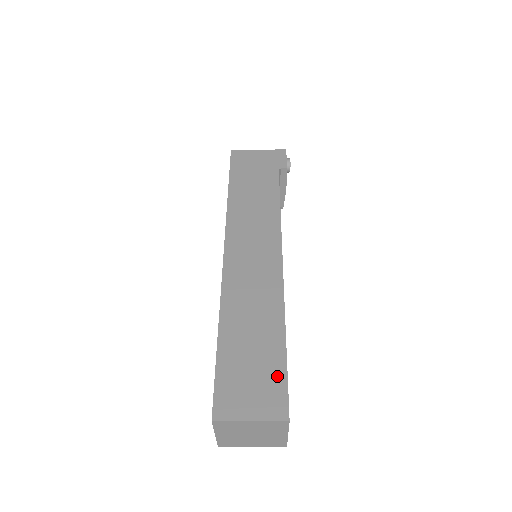
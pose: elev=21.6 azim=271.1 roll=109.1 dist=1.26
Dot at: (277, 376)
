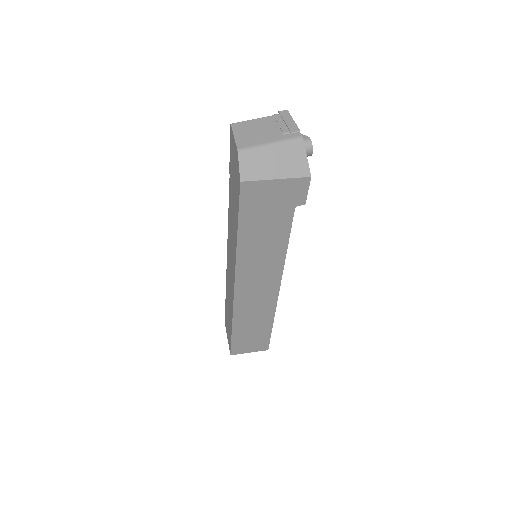
Dot at: (265, 339)
